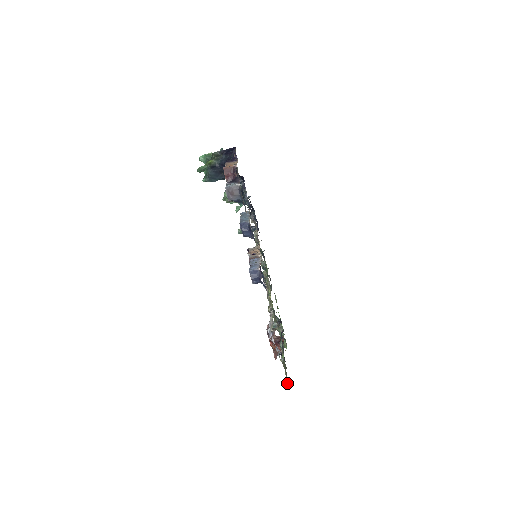
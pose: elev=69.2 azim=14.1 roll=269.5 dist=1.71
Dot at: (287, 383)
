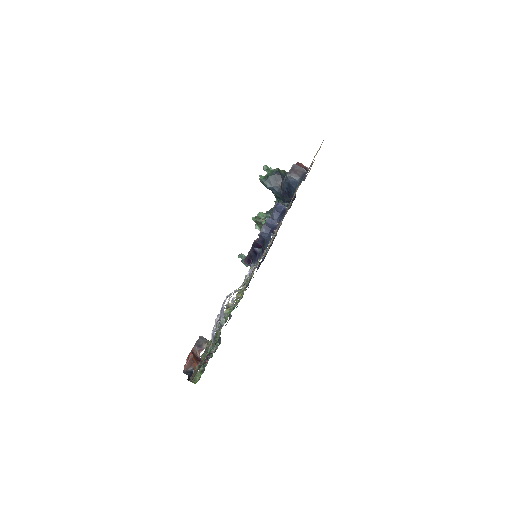
Dot at: occluded
